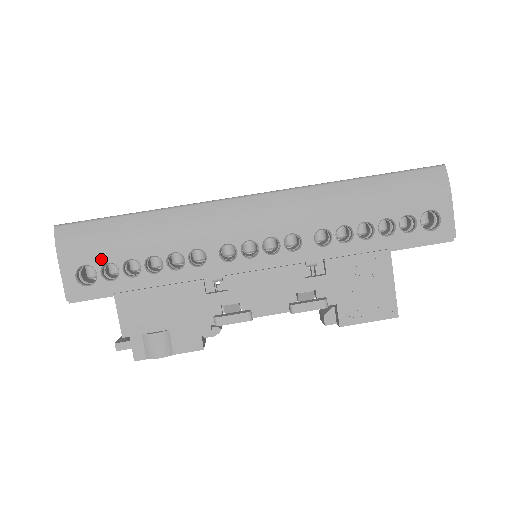
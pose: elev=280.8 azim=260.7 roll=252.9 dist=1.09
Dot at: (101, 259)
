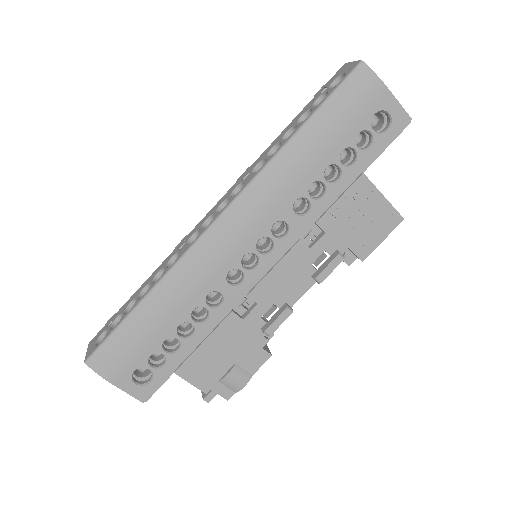
Dot at: (142, 358)
